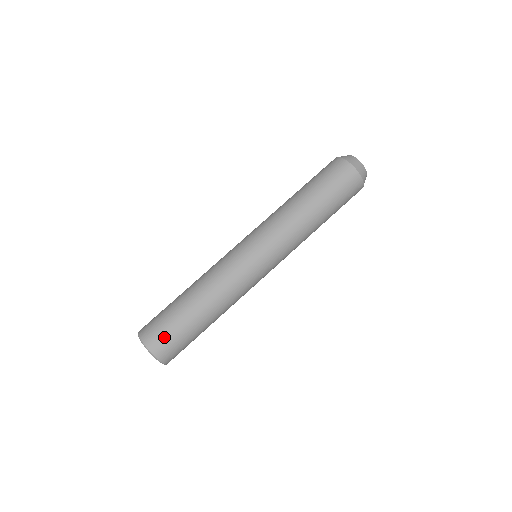
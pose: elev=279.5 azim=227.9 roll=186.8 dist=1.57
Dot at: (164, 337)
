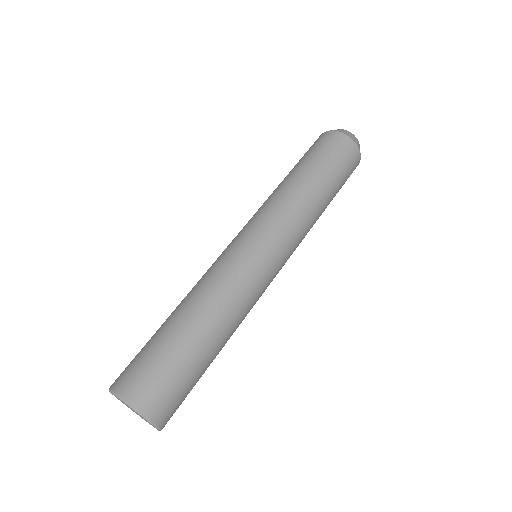
Dot at: (153, 381)
